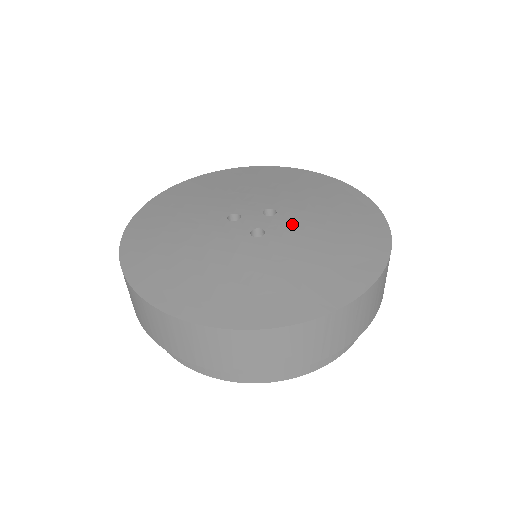
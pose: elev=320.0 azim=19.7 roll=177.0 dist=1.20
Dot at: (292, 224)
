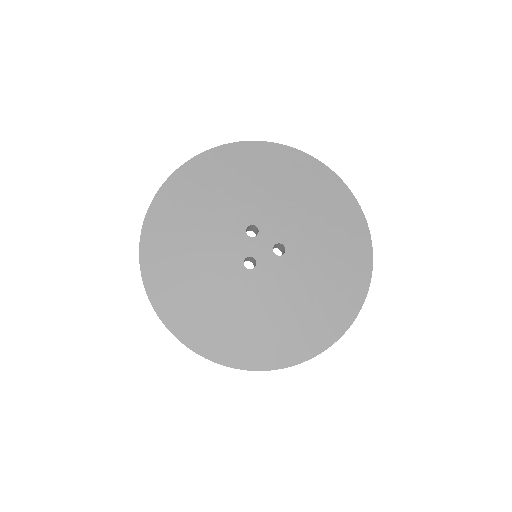
Dot at: (280, 276)
